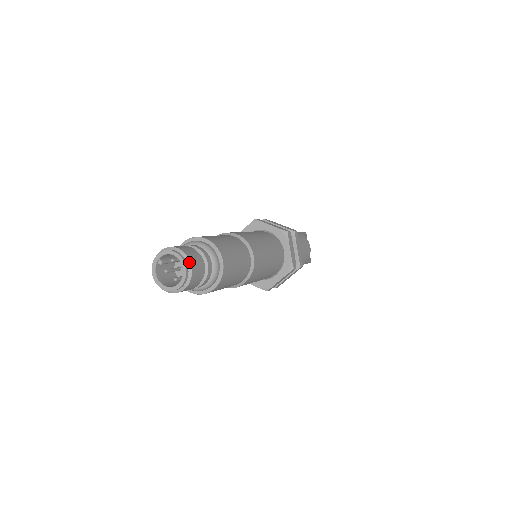
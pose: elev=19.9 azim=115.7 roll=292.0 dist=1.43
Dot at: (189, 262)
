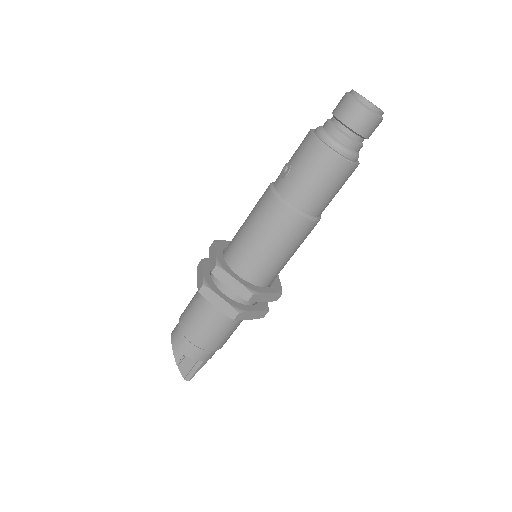
Dot at: occluded
